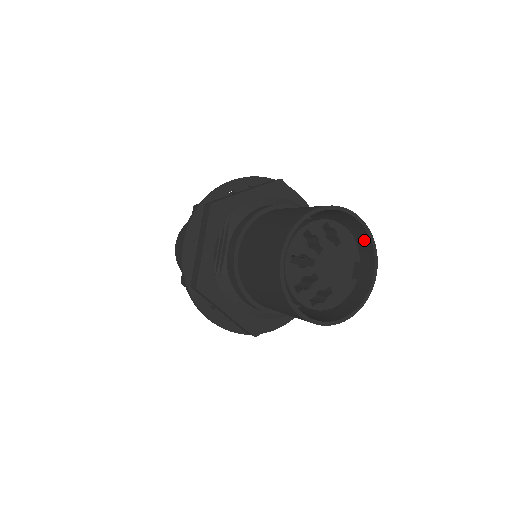
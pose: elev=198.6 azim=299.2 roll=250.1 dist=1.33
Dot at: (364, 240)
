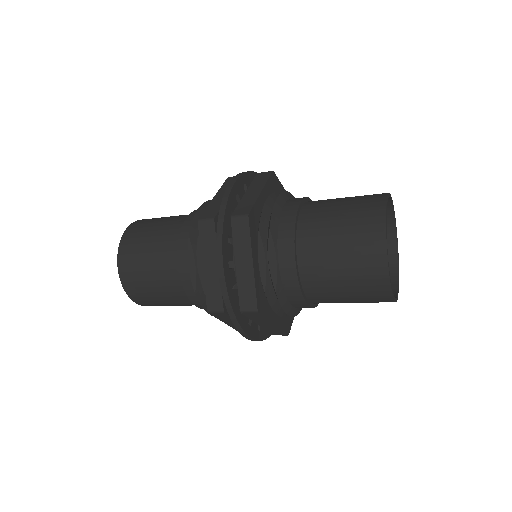
Dot at: occluded
